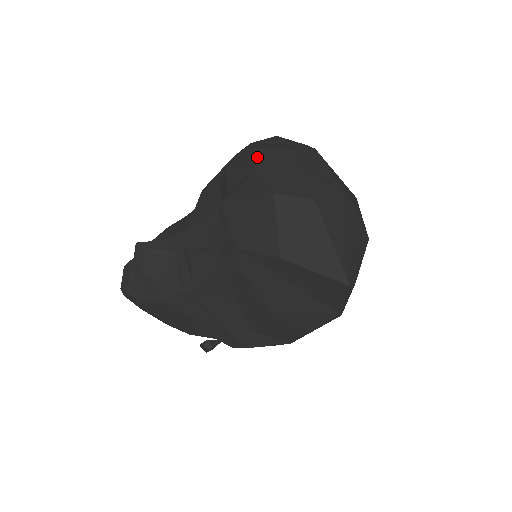
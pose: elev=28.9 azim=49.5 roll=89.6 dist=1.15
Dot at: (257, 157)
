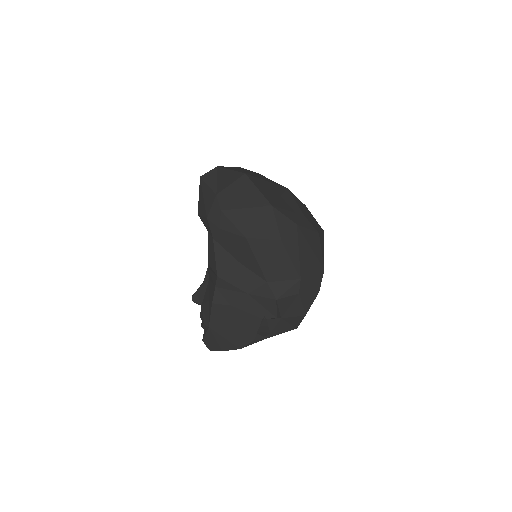
Dot at: occluded
